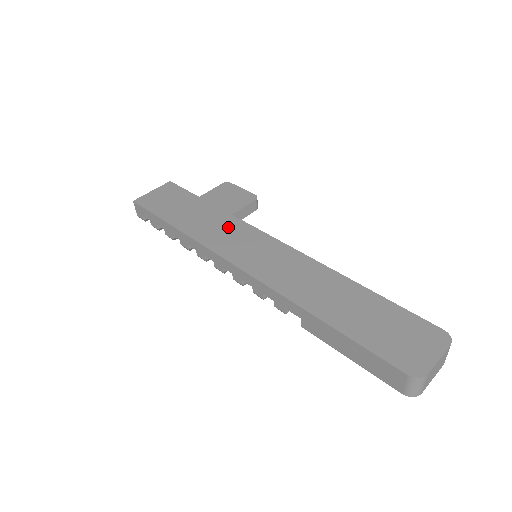
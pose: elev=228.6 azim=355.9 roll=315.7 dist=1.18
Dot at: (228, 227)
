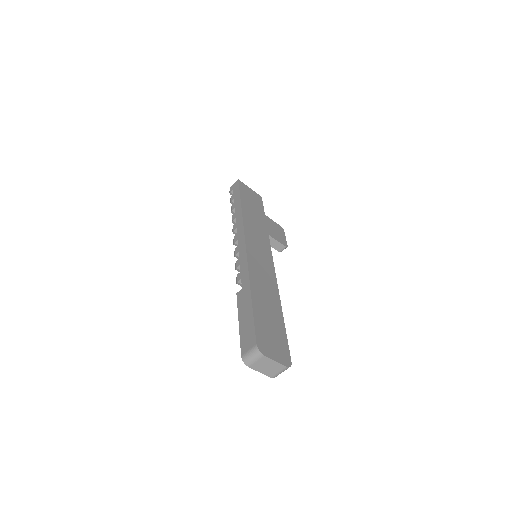
Dot at: (261, 234)
